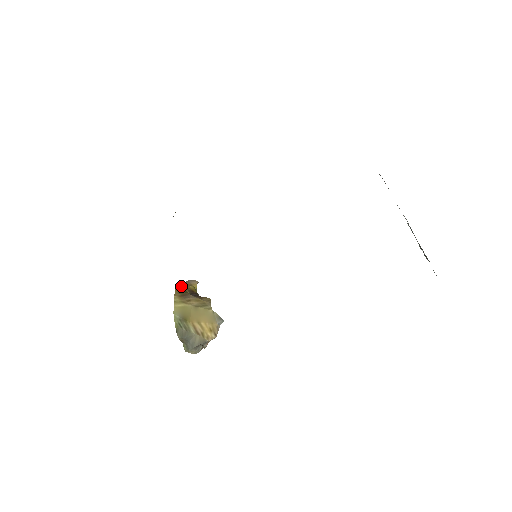
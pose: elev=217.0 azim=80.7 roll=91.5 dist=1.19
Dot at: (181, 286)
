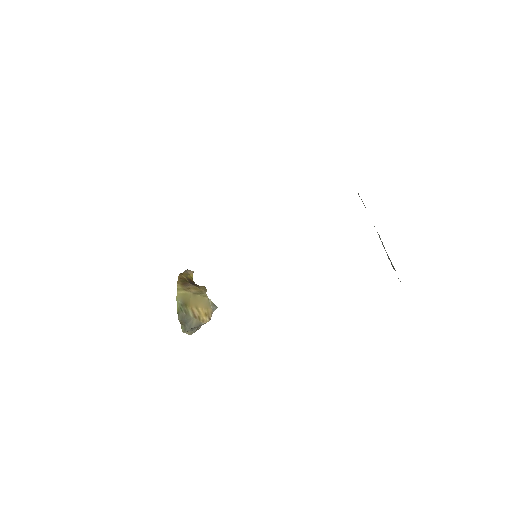
Dot at: (182, 275)
